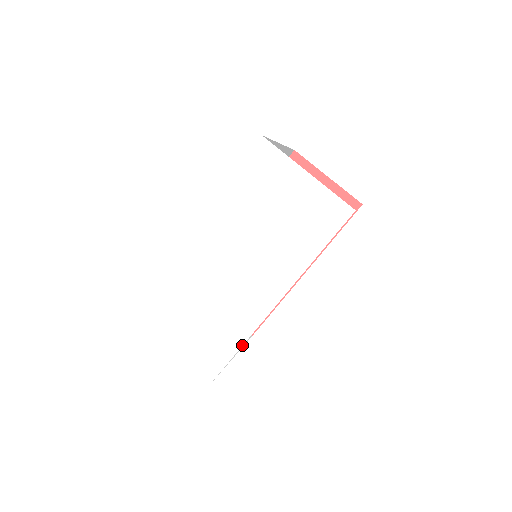
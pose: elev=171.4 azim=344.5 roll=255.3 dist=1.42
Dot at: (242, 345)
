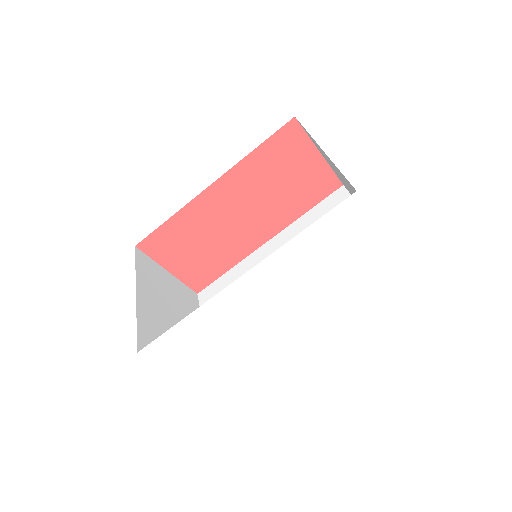
Dot at: occluded
